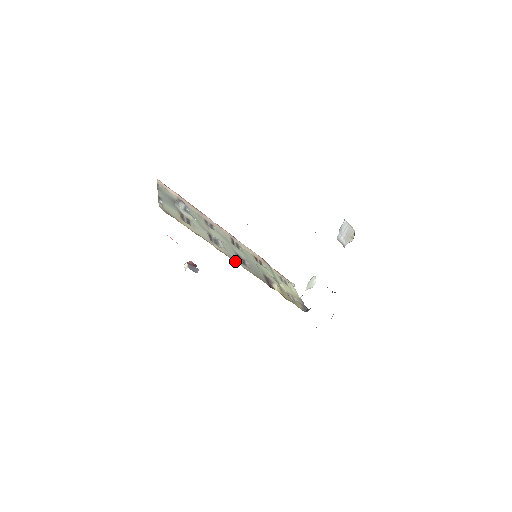
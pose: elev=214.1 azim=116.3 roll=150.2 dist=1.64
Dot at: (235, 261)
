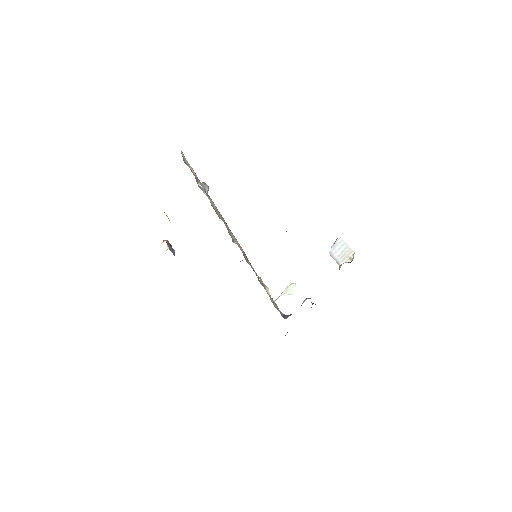
Dot at: occluded
